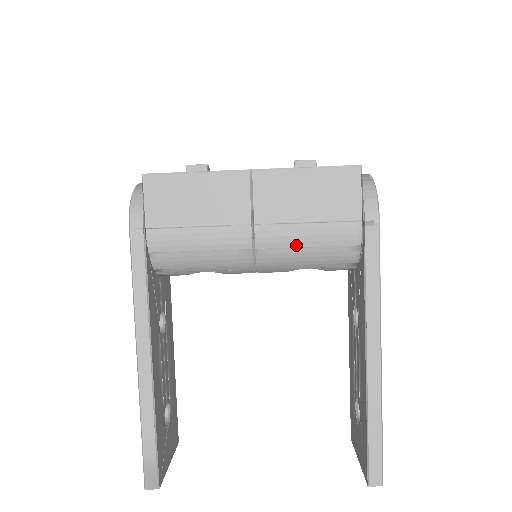
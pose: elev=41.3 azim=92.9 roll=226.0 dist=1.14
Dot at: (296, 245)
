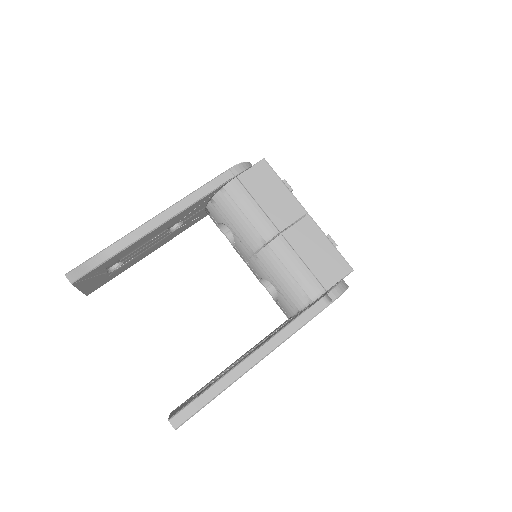
Dot at: (286, 265)
